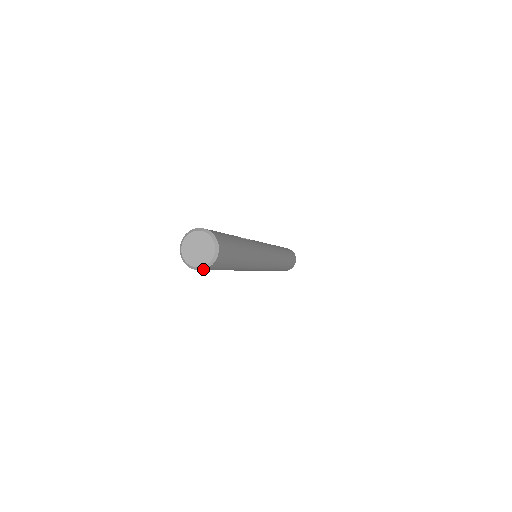
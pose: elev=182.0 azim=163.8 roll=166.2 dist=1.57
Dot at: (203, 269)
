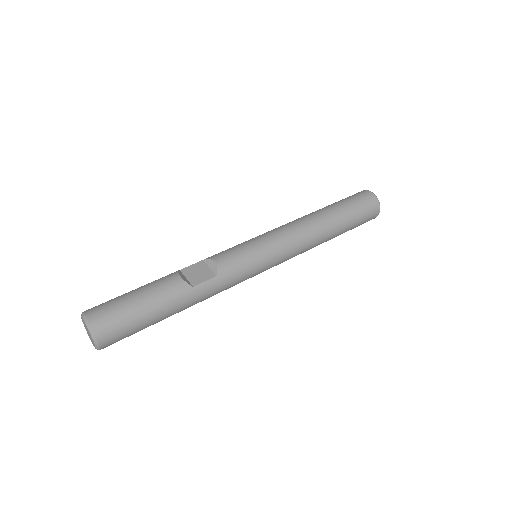
Dot at: occluded
